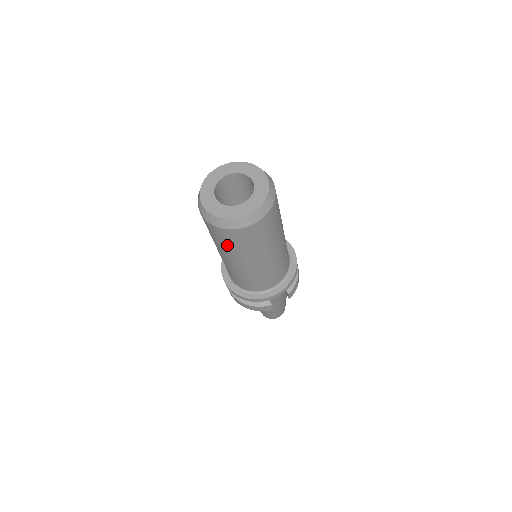
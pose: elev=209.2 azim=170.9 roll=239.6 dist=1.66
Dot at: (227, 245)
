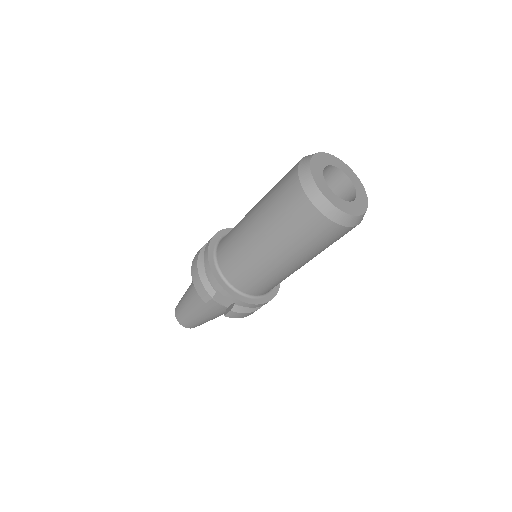
Dot at: (278, 205)
